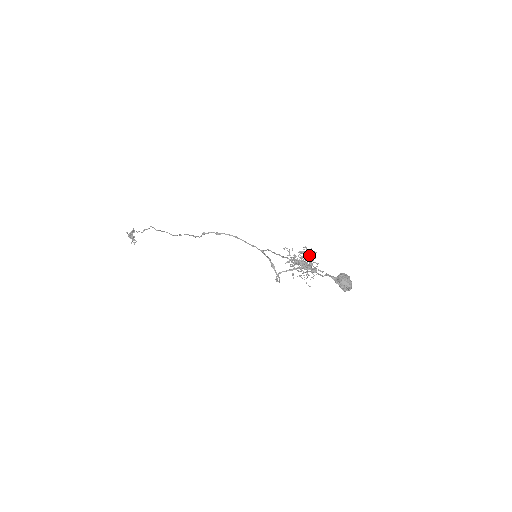
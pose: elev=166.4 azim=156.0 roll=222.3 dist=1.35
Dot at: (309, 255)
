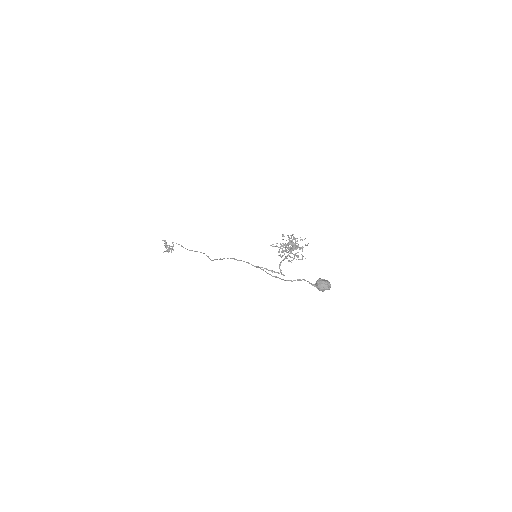
Dot at: occluded
